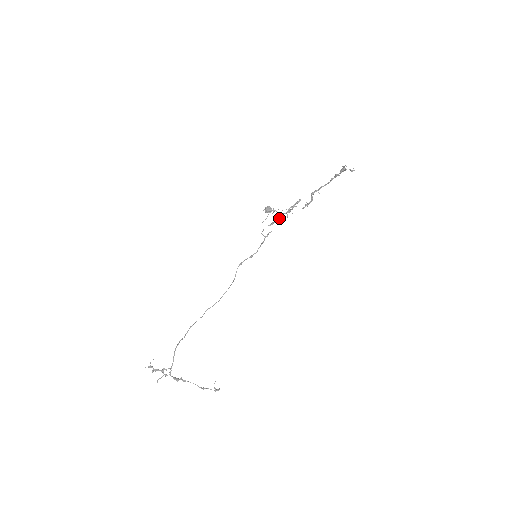
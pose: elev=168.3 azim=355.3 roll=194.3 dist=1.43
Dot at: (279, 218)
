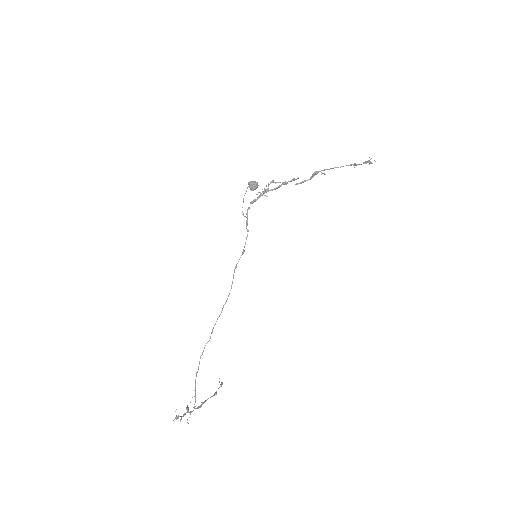
Dot at: occluded
